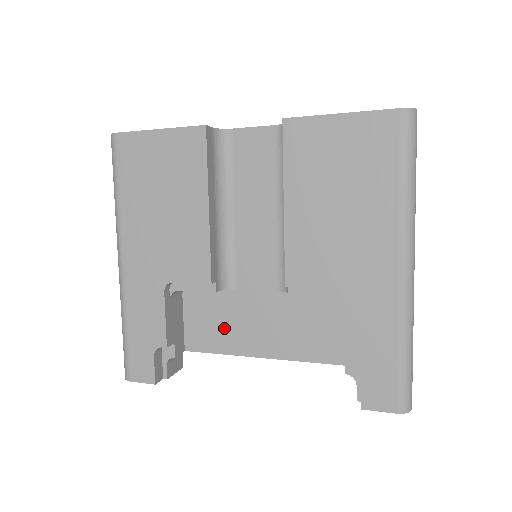
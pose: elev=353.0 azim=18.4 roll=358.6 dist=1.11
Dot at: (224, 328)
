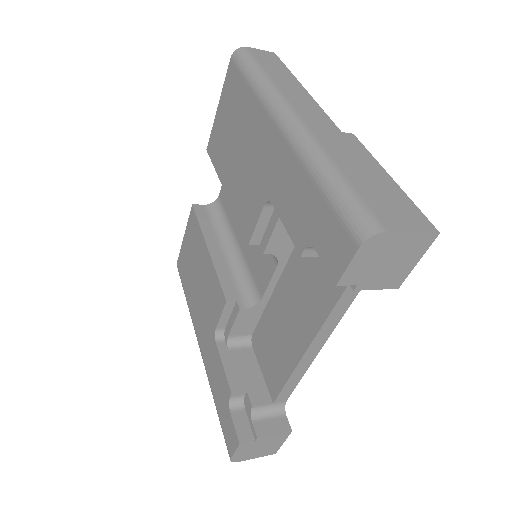
Dot at: (279, 348)
